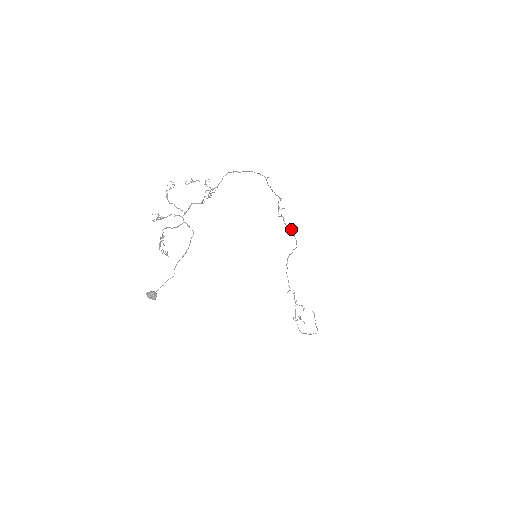
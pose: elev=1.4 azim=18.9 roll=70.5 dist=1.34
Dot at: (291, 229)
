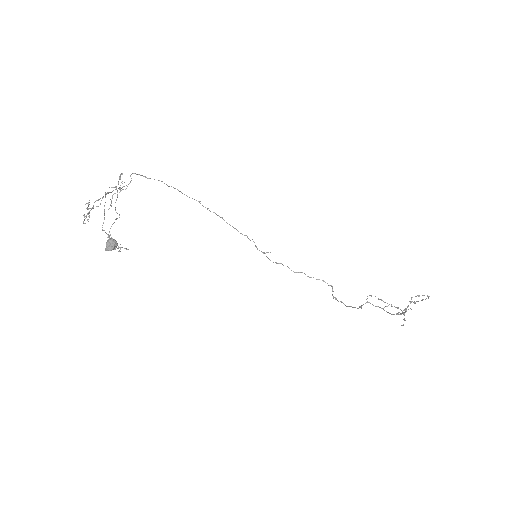
Dot at: (305, 274)
